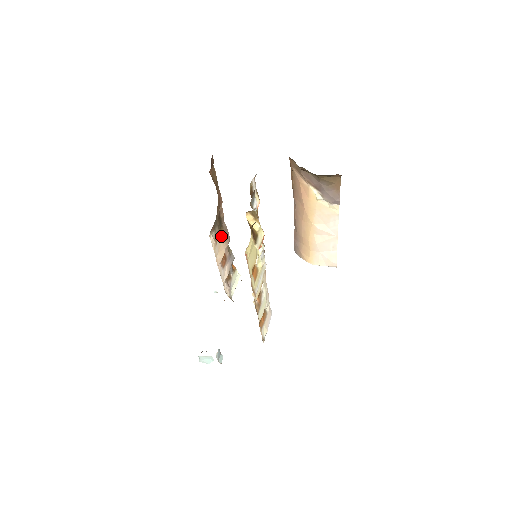
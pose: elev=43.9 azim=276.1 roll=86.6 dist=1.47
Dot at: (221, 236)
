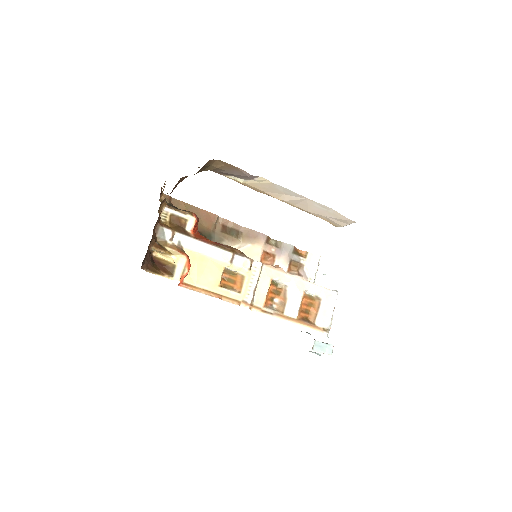
Dot at: (243, 242)
